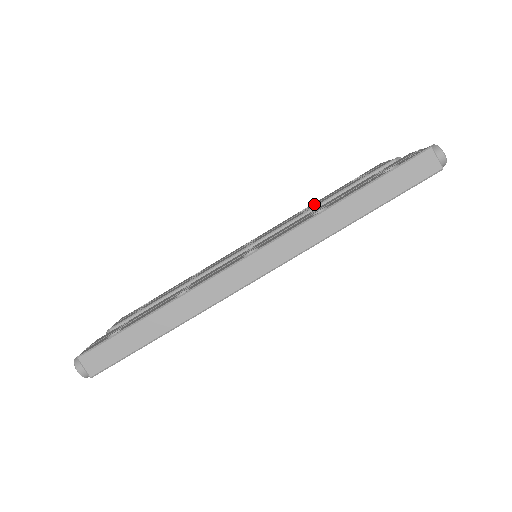
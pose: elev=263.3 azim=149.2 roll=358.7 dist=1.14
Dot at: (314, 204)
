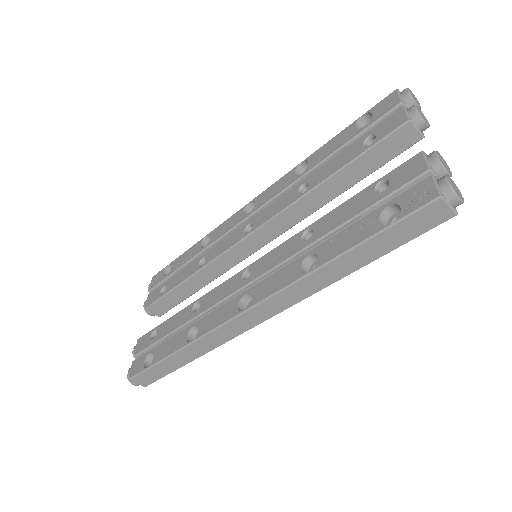
Dot at: (312, 168)
